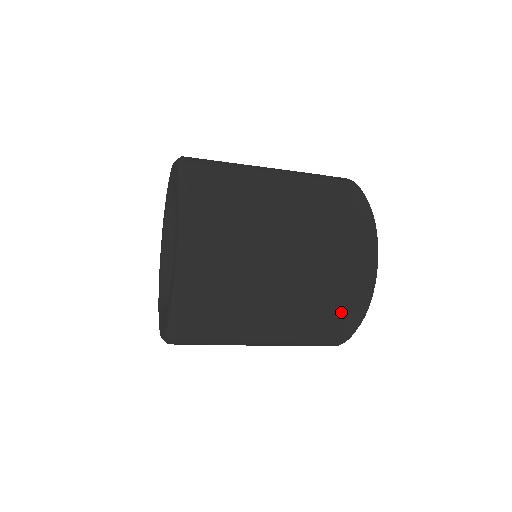
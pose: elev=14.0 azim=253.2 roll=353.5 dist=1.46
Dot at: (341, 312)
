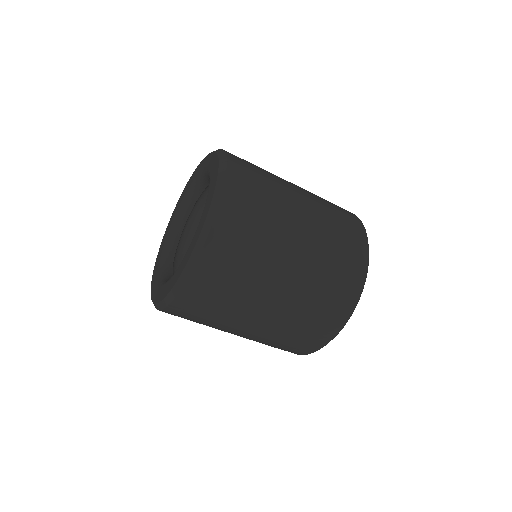
Dot at: (340, 290)
